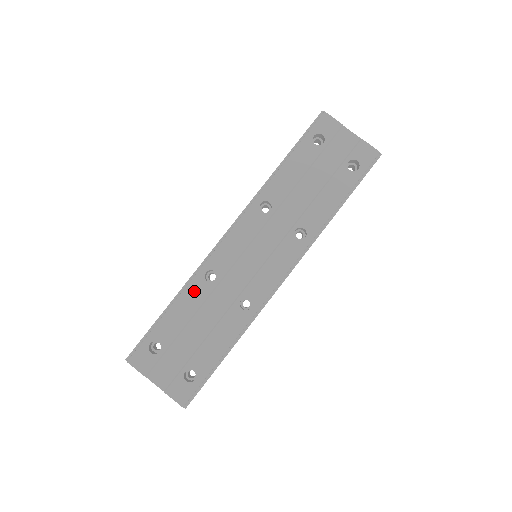
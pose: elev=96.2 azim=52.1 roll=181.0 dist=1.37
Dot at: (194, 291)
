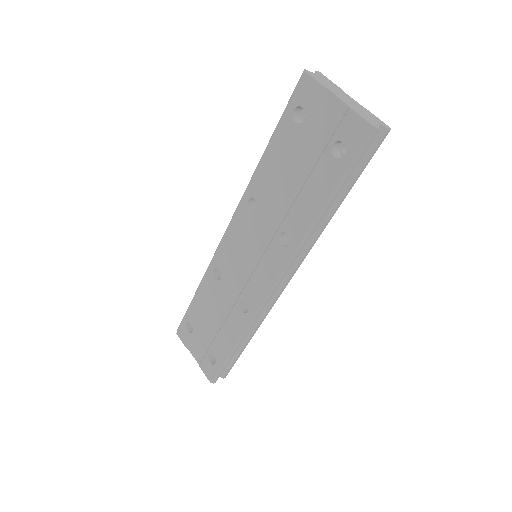
Dot at: (208, 285)
